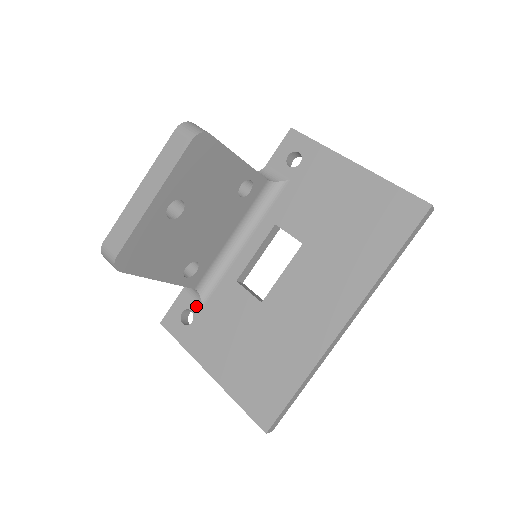
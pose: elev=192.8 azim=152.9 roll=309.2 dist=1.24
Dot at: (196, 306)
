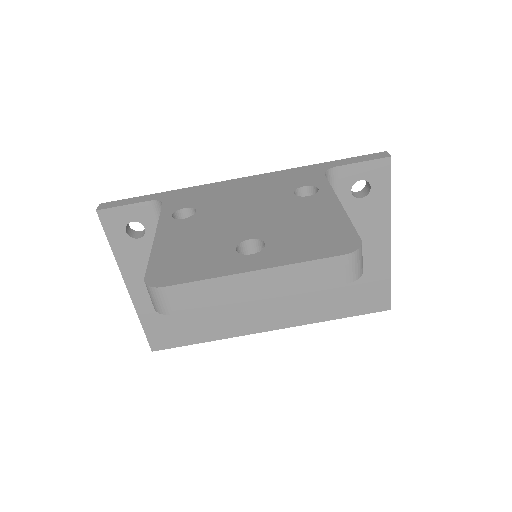
Dot at: (154, 229)
